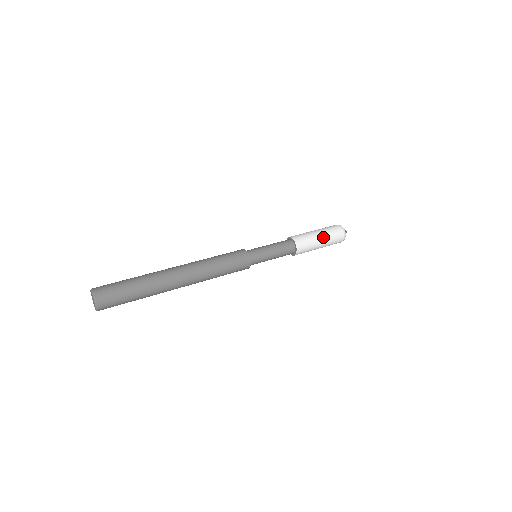
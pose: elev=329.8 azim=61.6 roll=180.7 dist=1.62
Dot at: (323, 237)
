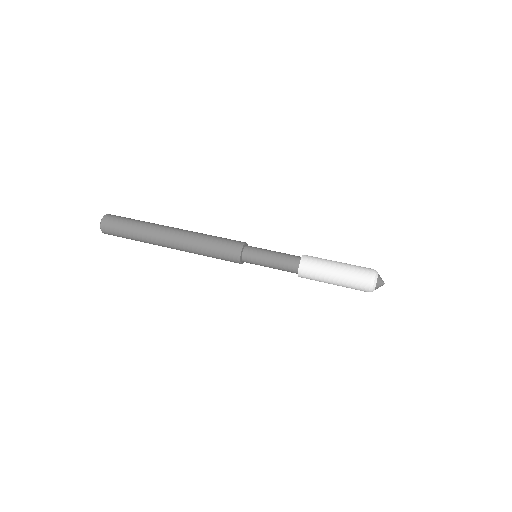
Dot at: (337, 280)
